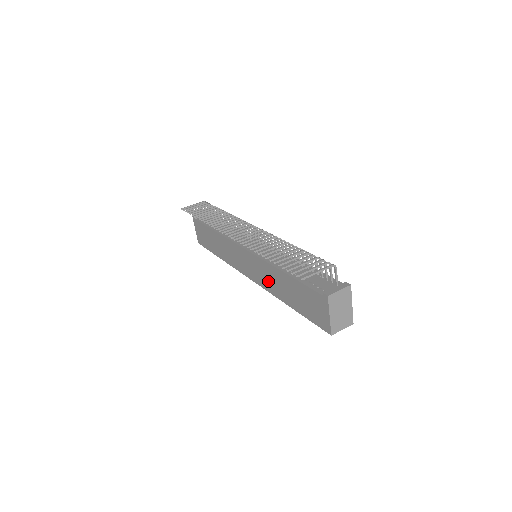
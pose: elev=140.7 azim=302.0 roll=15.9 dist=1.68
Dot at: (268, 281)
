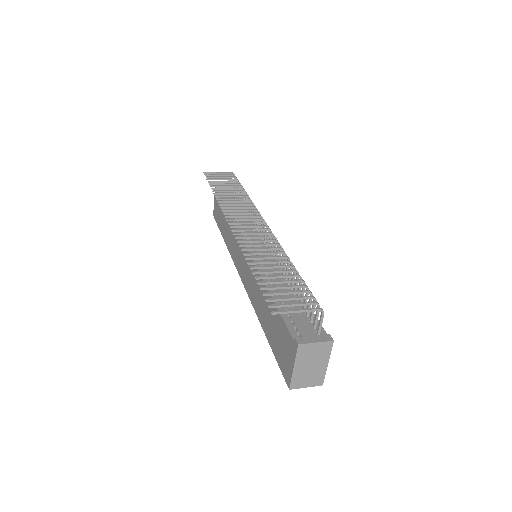
Dot at: (254, 291)
